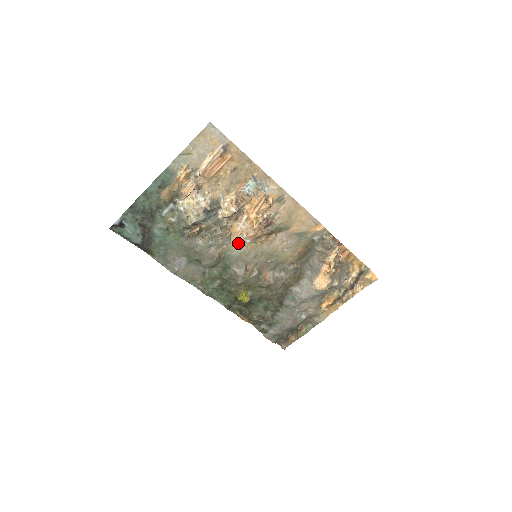
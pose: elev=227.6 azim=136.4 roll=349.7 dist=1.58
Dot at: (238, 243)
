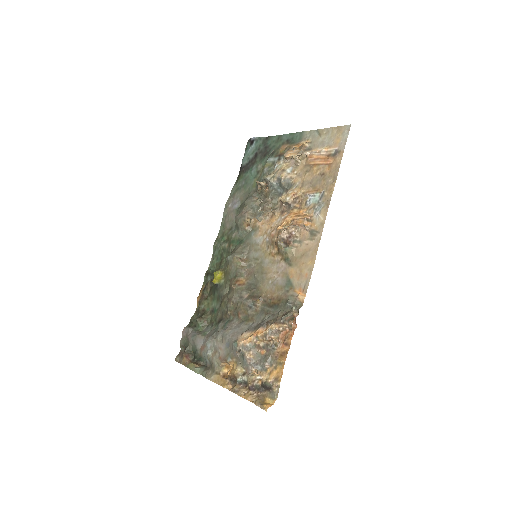
Dot at: (264, 233)
